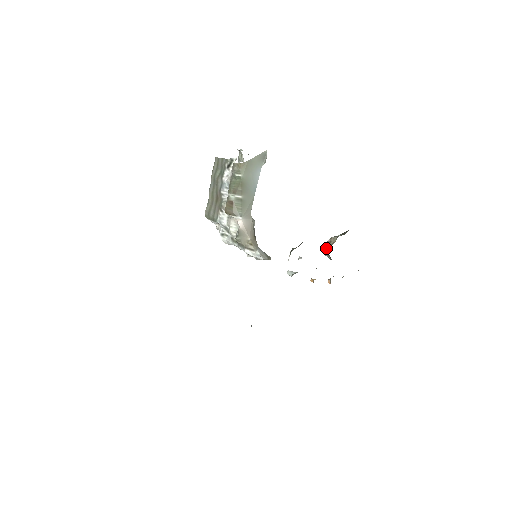
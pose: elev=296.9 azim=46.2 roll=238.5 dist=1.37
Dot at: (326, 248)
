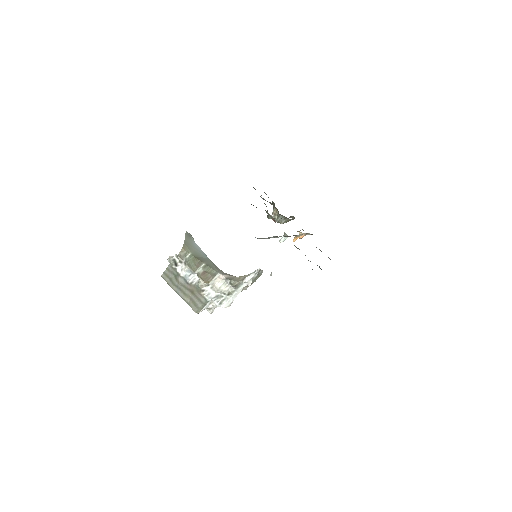
Dot at: (277, 218)
